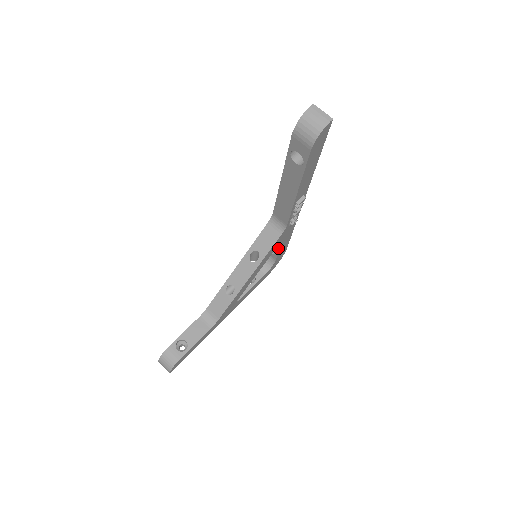
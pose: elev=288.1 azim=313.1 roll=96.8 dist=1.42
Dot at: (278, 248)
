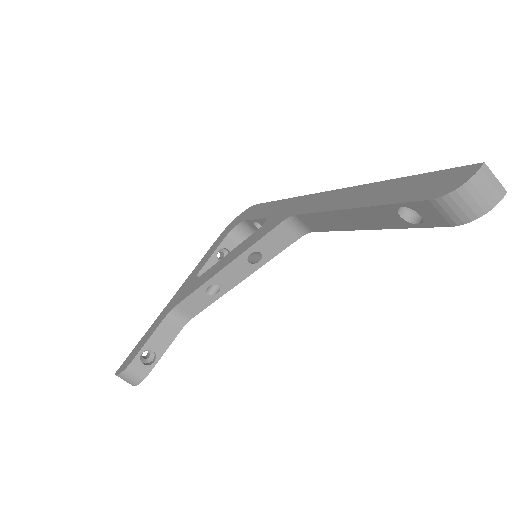
Dot at: occluded
